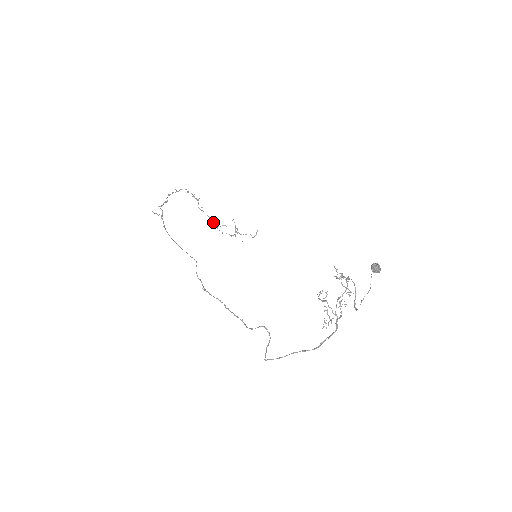
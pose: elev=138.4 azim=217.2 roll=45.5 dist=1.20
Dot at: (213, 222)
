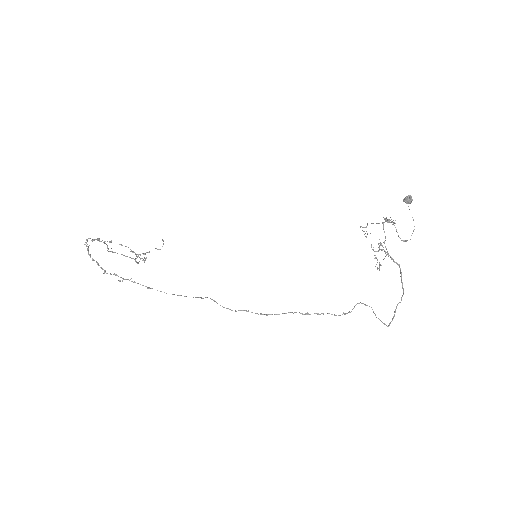
Dot at: occluded
